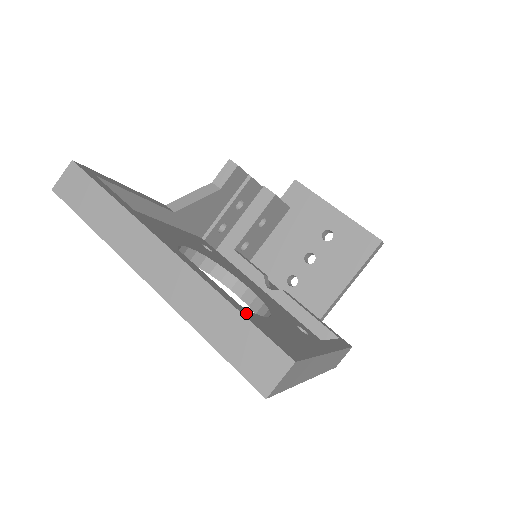
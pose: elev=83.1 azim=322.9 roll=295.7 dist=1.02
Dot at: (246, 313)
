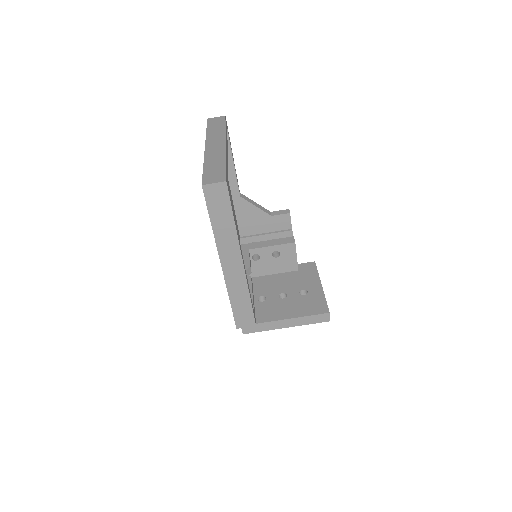
Dot at: (227, 171)
